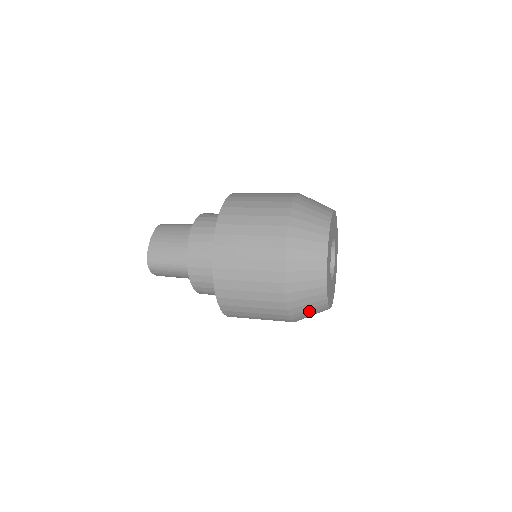
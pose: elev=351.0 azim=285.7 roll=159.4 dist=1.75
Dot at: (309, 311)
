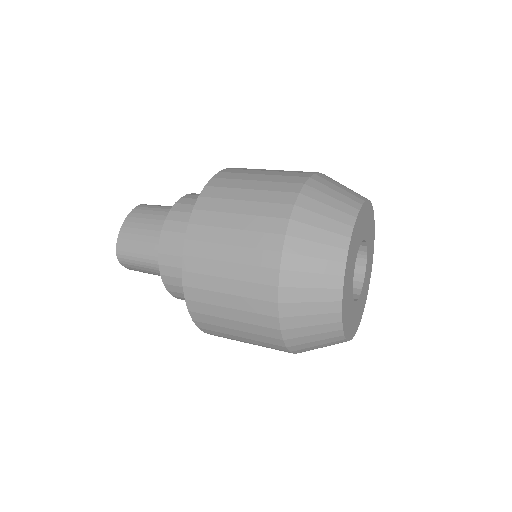
Dot at: (316, 343)
